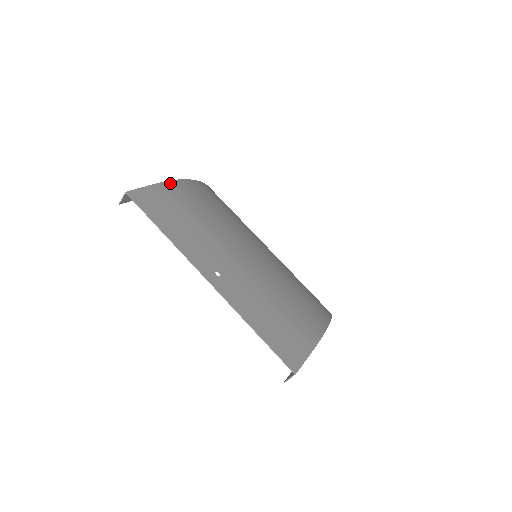
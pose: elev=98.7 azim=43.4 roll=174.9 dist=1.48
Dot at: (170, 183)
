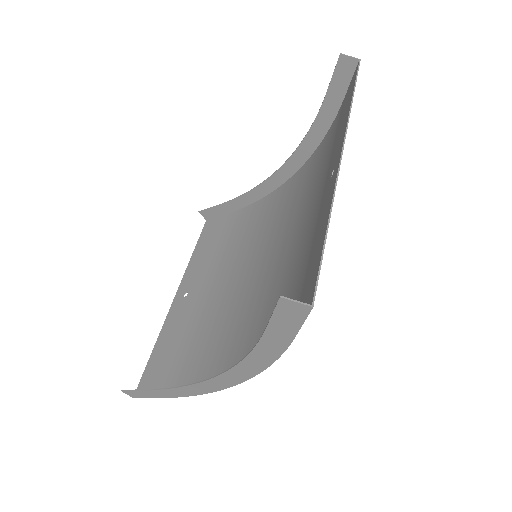
Dot at: occluded
